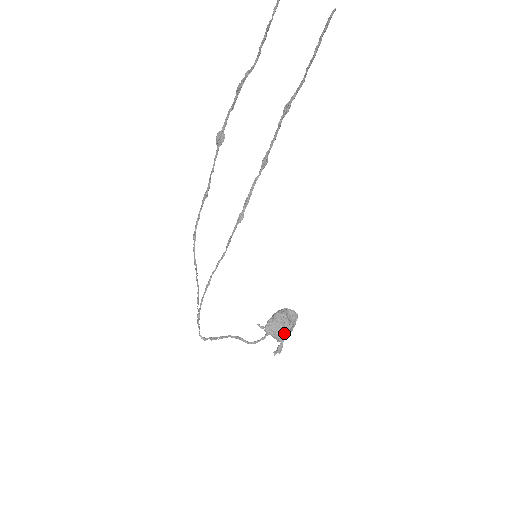
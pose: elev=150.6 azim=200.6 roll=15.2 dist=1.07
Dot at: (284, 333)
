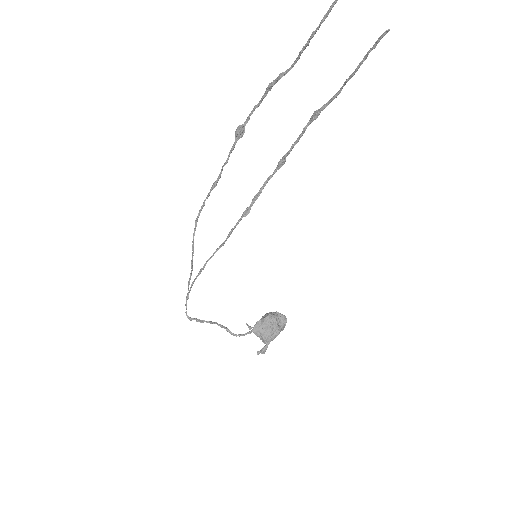
Dot at: (271, 337)
